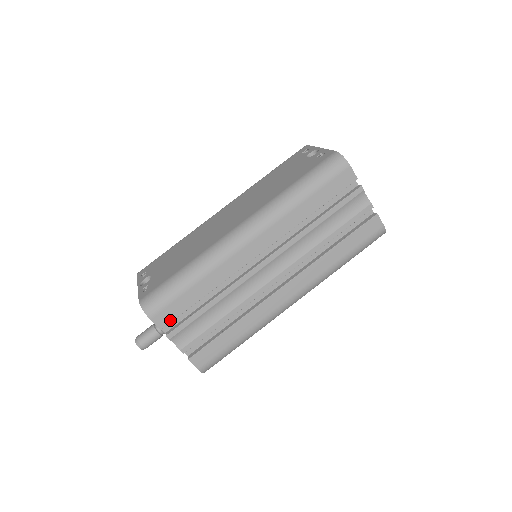
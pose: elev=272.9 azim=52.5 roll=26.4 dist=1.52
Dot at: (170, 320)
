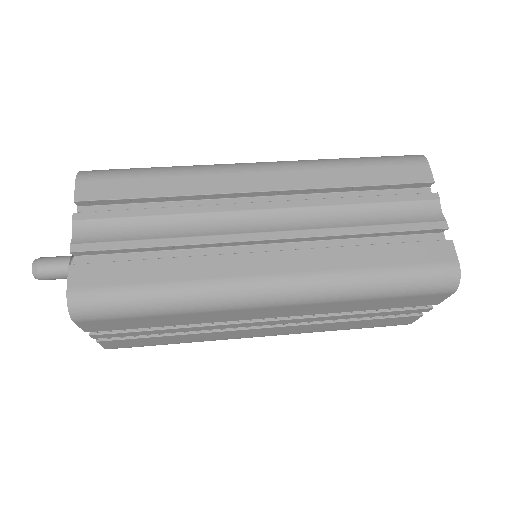
Dot at: (95, 197)
